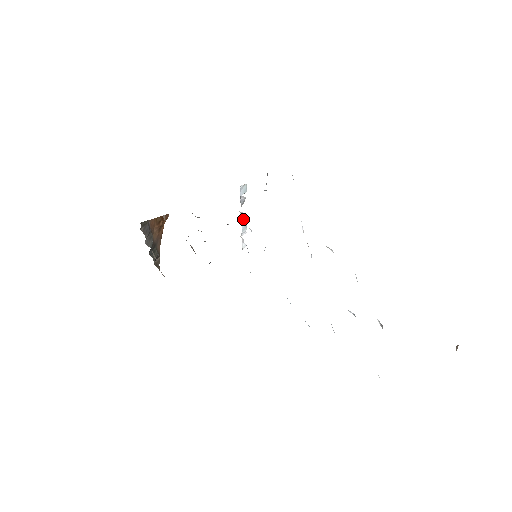
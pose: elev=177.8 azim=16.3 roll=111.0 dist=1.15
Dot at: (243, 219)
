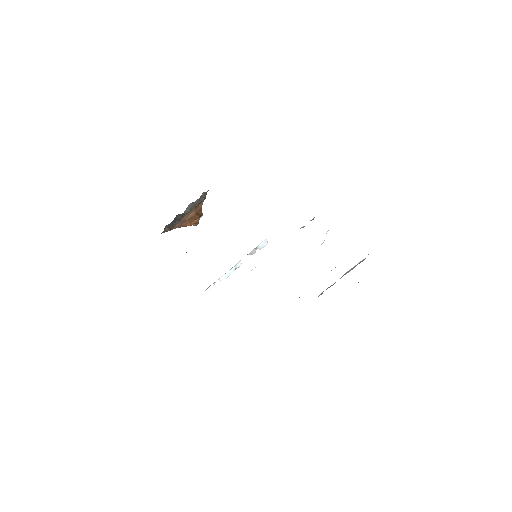
Dot at: (236, 266)
